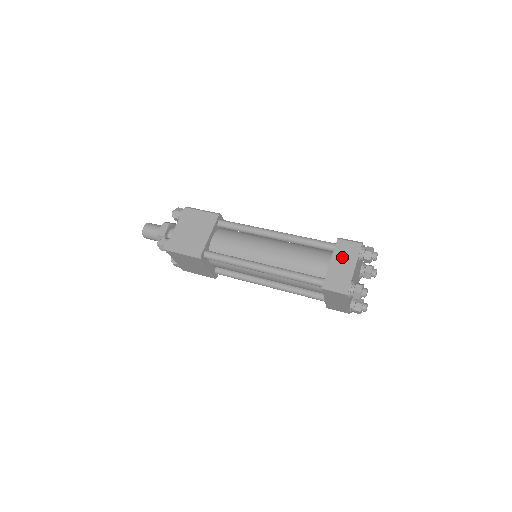
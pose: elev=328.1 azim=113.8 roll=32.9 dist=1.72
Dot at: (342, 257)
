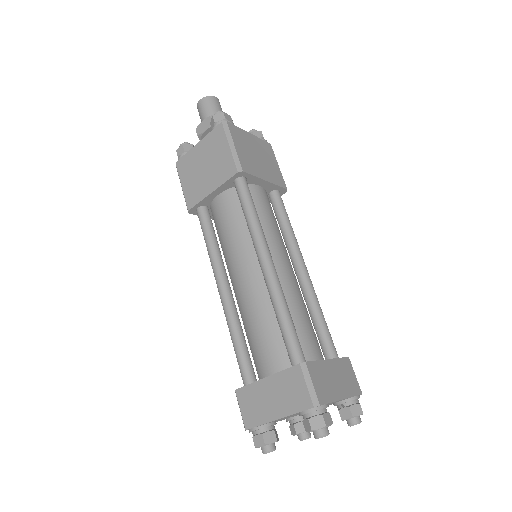
Dot at: (279, 390)
